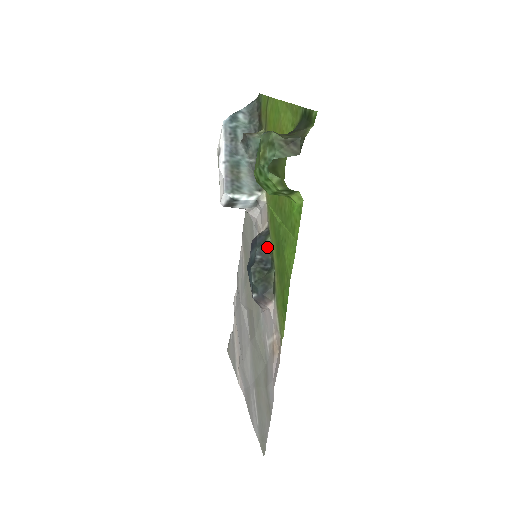
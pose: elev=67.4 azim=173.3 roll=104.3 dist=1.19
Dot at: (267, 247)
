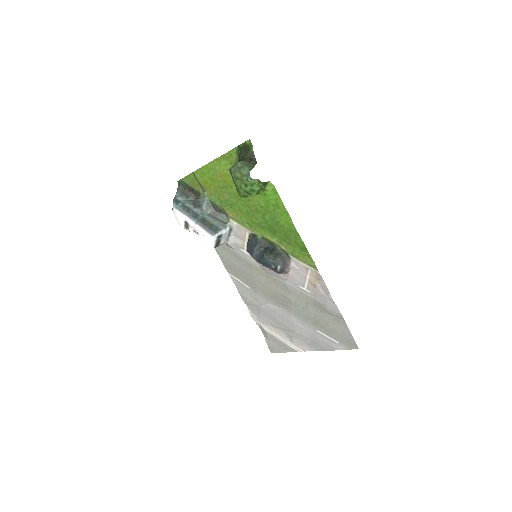
Dot at: (261, 241)
